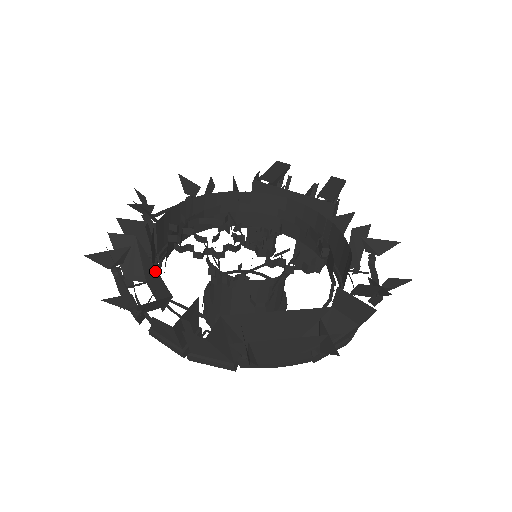
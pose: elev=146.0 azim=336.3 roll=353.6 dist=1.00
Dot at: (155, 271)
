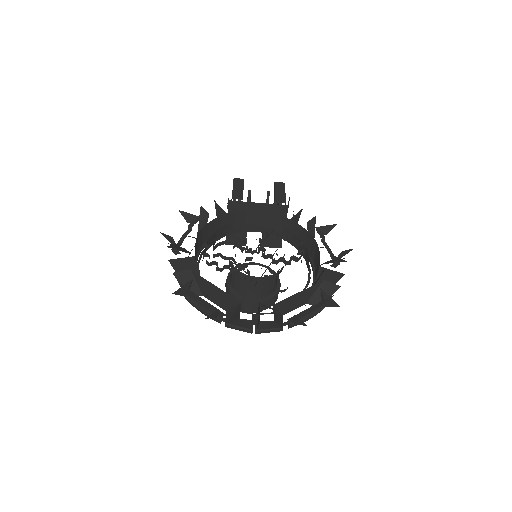
Dot at: (218, 290)
